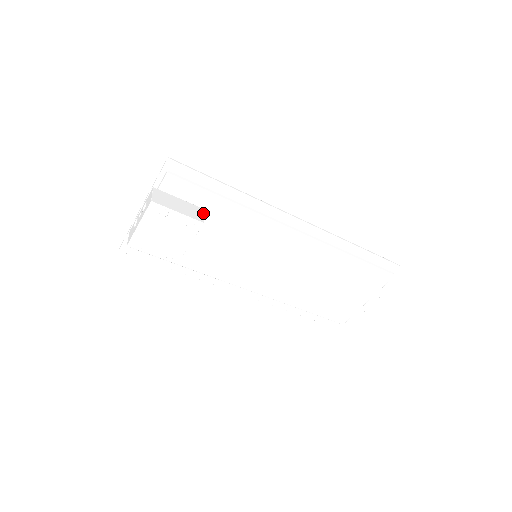
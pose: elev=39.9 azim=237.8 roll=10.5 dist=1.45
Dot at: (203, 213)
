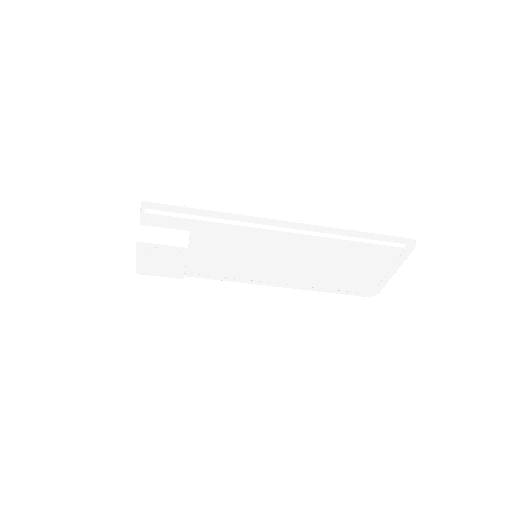
Dot at: (189, 236)
